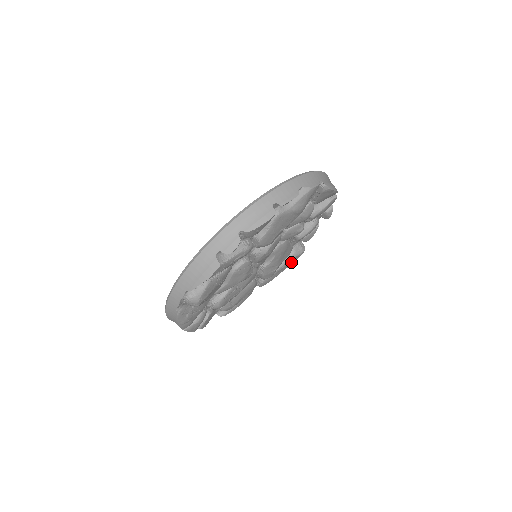
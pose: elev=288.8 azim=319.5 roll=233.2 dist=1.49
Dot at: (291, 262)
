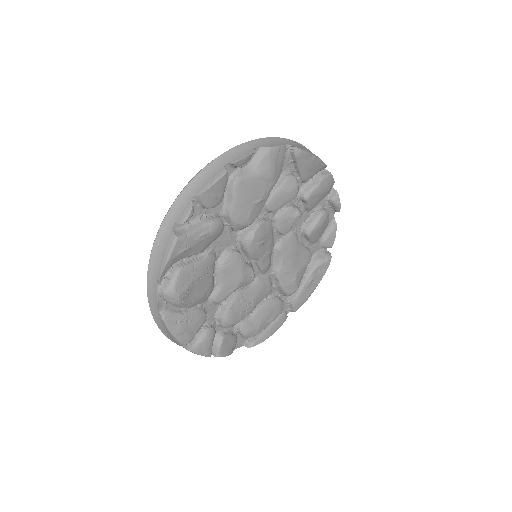
Dot at: (320, 274)
